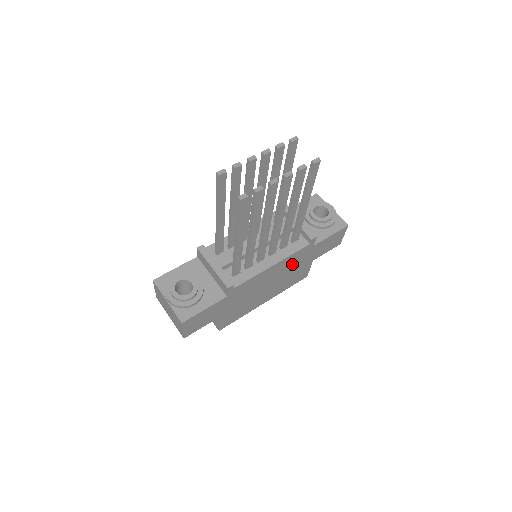
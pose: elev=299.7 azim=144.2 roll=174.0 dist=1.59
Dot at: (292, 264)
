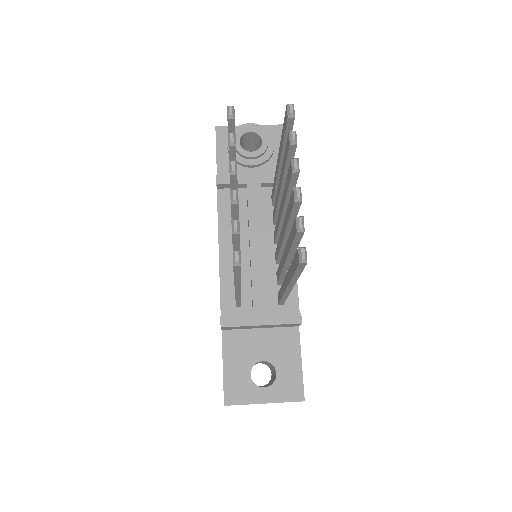
Dot at: occluded
